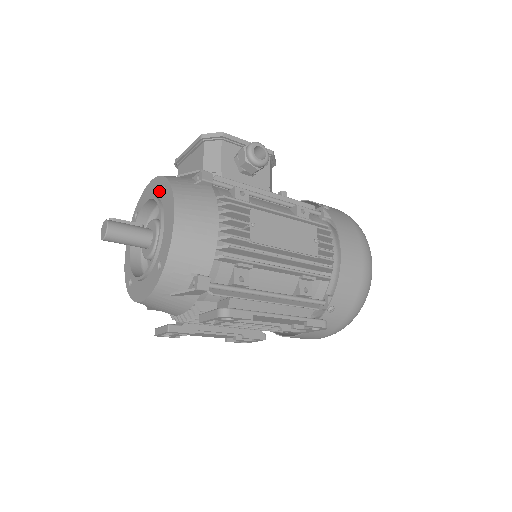
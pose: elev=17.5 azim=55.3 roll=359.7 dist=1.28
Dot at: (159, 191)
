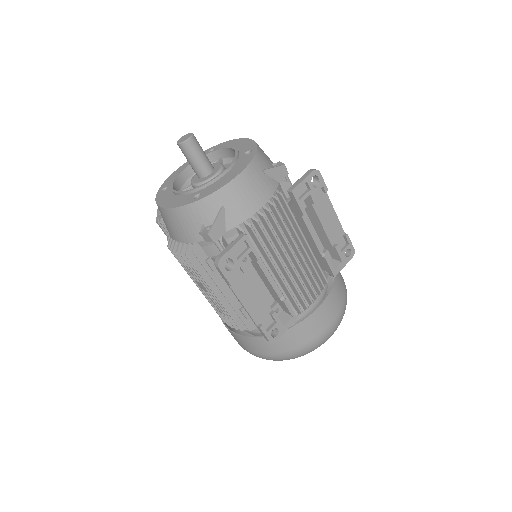
Dot at: occluded
